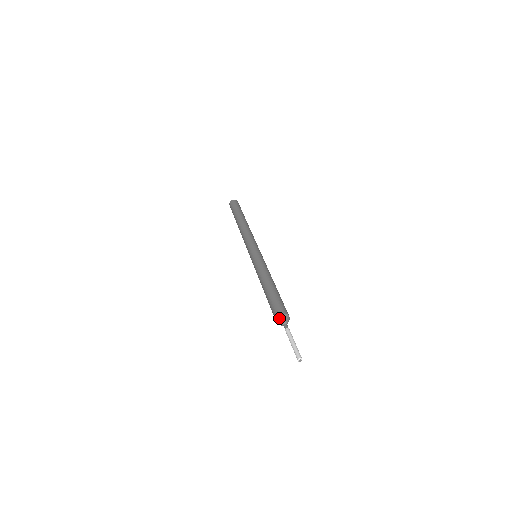
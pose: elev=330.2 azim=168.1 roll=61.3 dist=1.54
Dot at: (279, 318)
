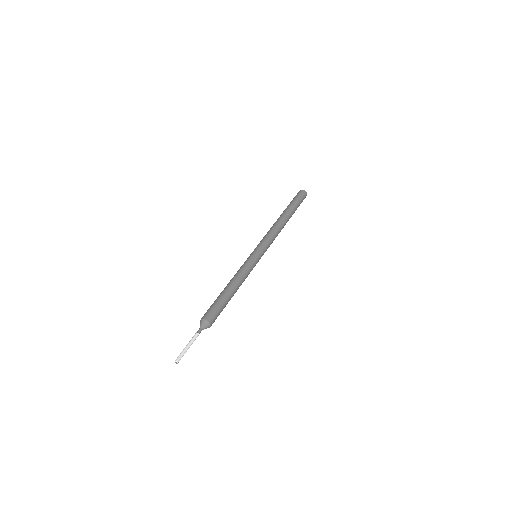
Dot at: (205, 322)
